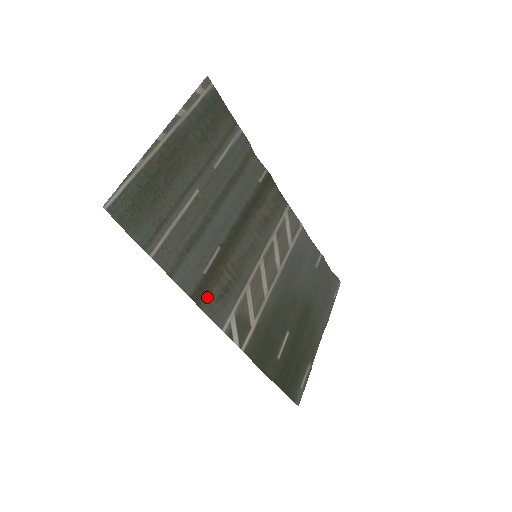
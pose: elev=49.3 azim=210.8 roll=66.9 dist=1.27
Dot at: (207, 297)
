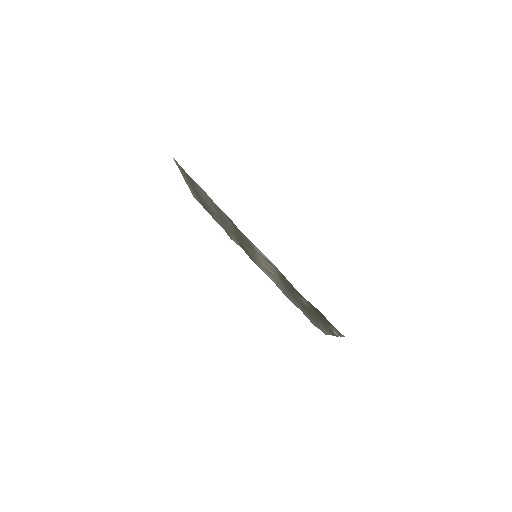
Dot at: (238, 229)
